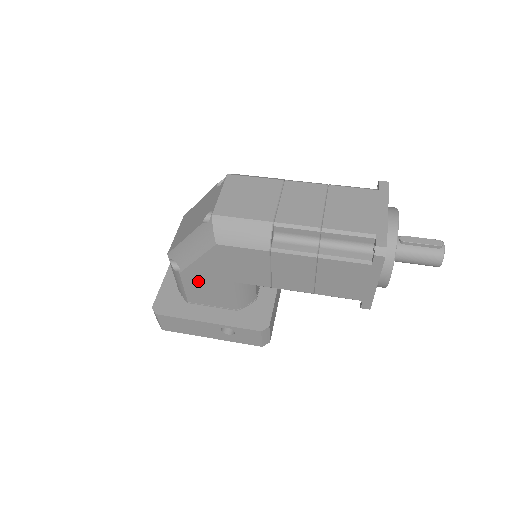
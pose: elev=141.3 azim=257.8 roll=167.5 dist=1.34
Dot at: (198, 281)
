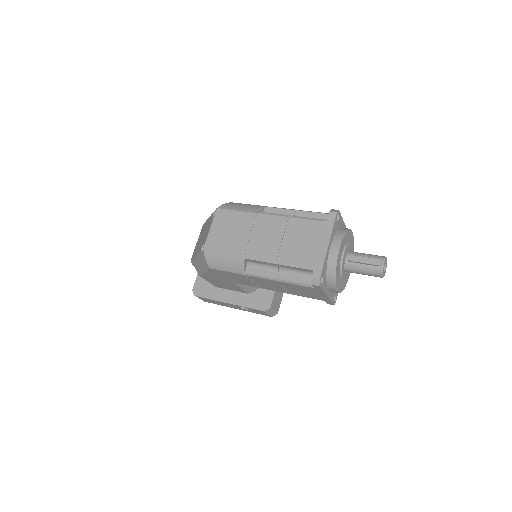
Dot at: (213, 280)
